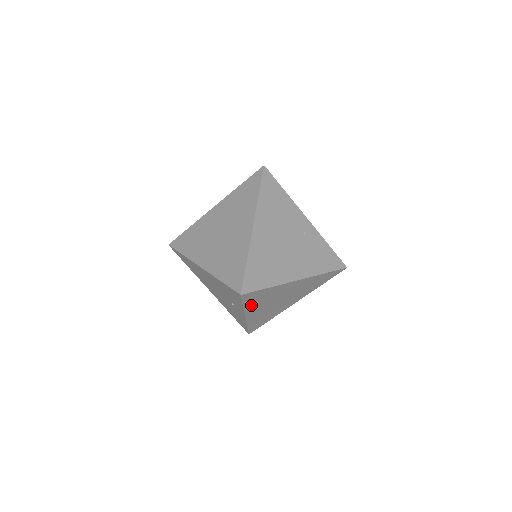
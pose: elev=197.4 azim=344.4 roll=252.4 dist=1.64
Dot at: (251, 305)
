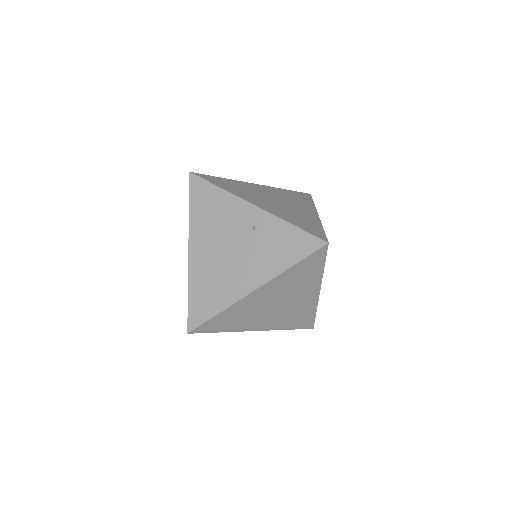
Dot at: (234, 326)
